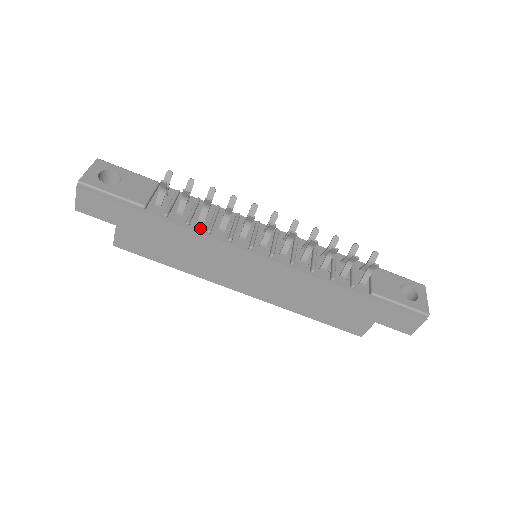
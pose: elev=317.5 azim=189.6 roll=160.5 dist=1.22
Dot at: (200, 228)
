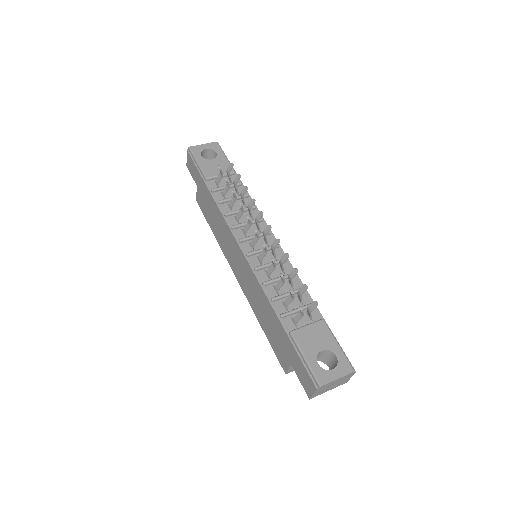
Dot at: (225, 210)
